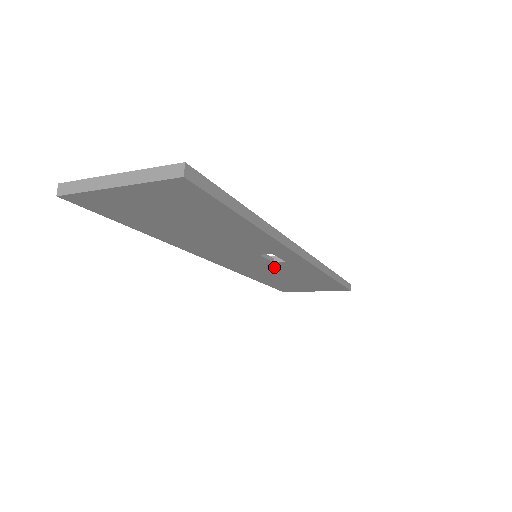
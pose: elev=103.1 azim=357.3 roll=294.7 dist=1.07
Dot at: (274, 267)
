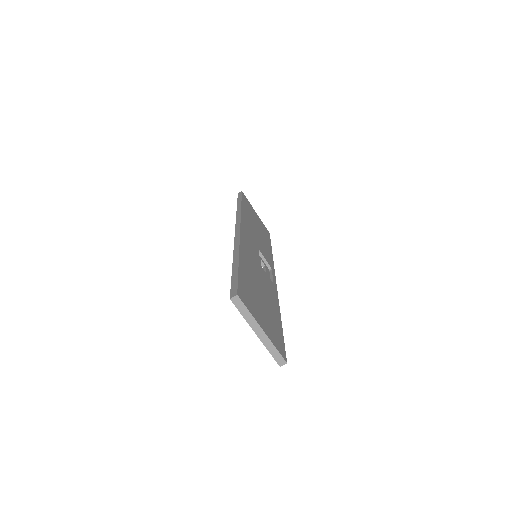
Dot at: occluded
